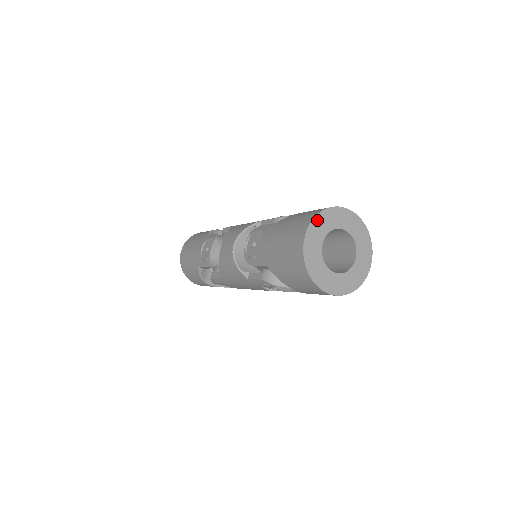
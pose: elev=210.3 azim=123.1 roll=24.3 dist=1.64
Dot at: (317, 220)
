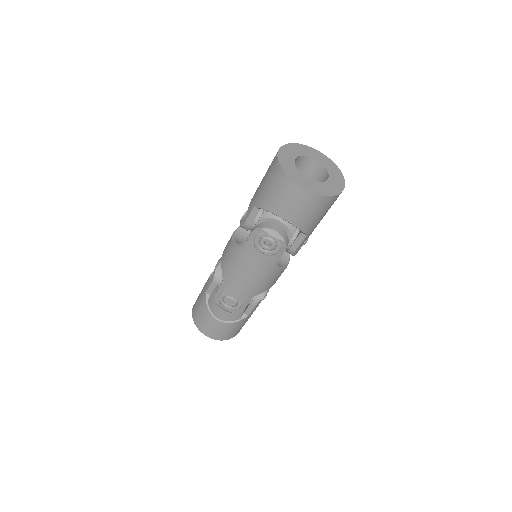
Dot at: (291, 146)
